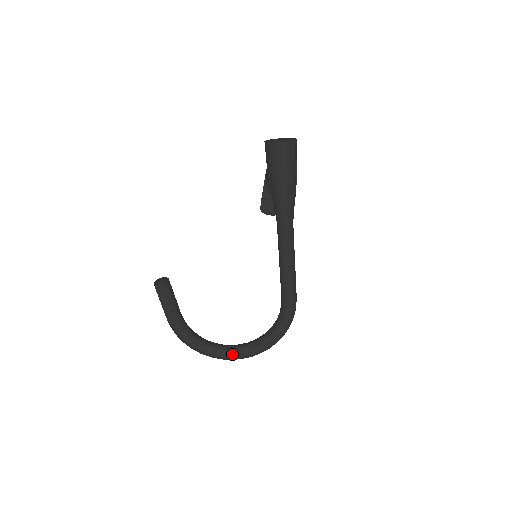
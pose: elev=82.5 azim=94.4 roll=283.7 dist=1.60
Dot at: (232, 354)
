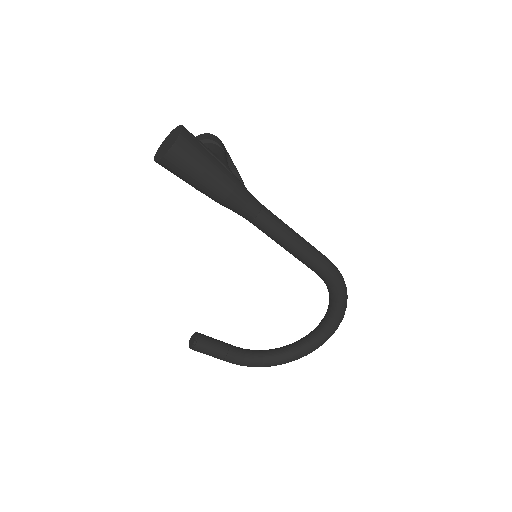
Dot at: (312, 346)
